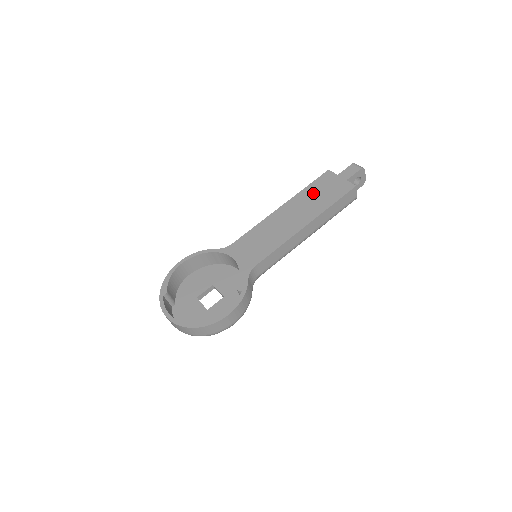
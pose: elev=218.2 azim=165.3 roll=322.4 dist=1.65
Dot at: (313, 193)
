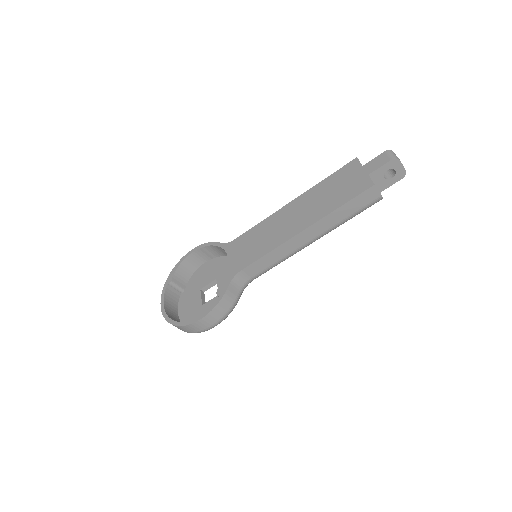
Dot at: (327, 188)
